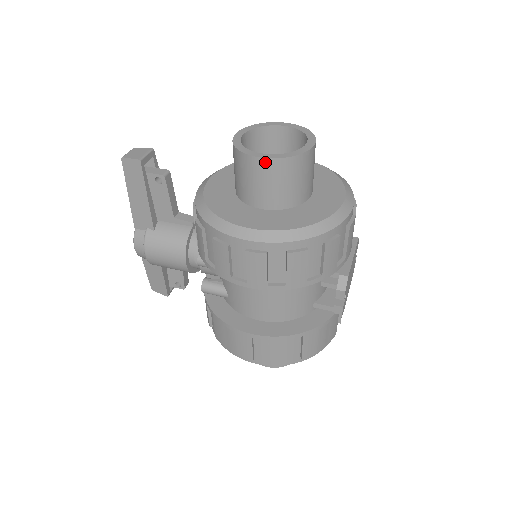
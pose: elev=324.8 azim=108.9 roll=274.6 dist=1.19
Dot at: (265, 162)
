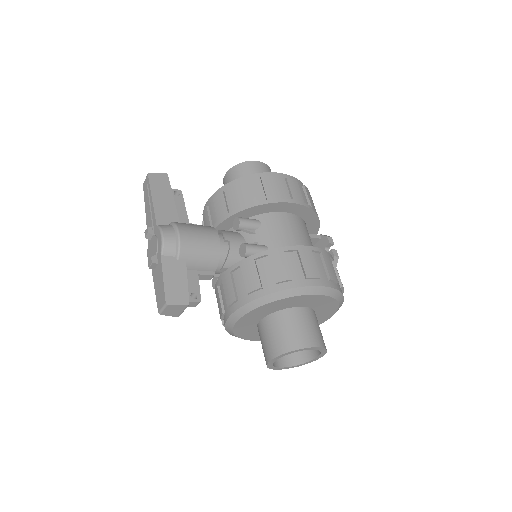
Dot at: (262, 164)
